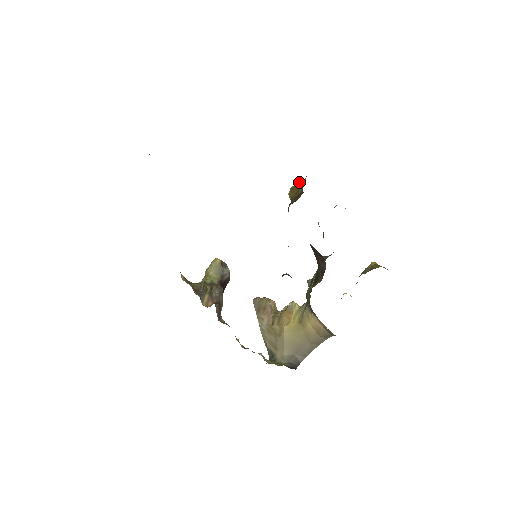
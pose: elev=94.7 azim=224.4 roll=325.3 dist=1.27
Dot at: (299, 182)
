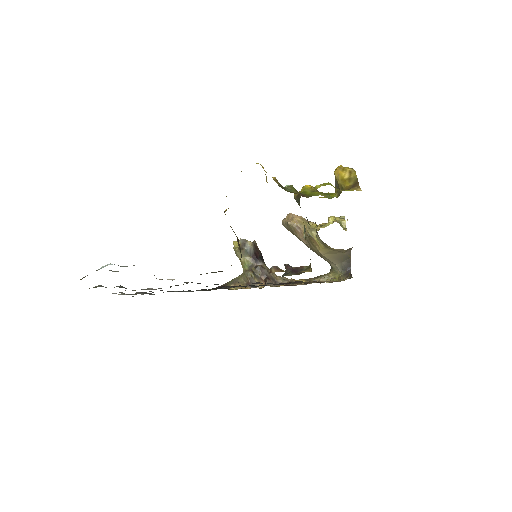
Dot at: occluded
